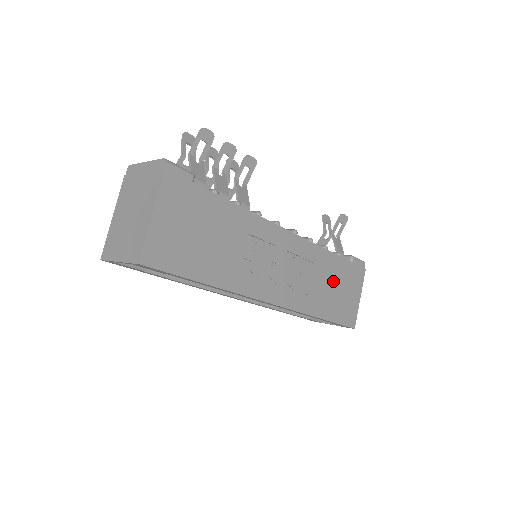
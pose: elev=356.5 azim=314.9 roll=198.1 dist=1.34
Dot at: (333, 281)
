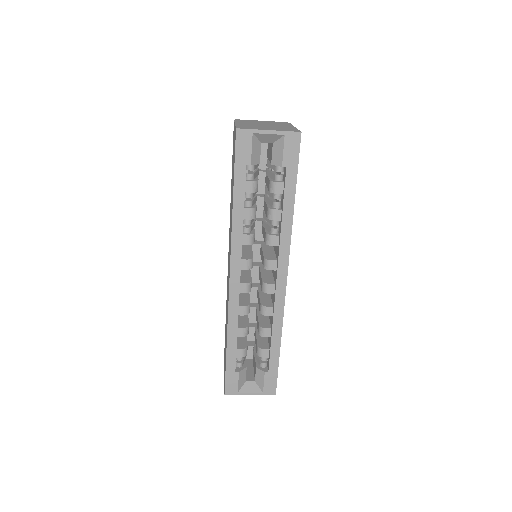
Dot at: occluded
